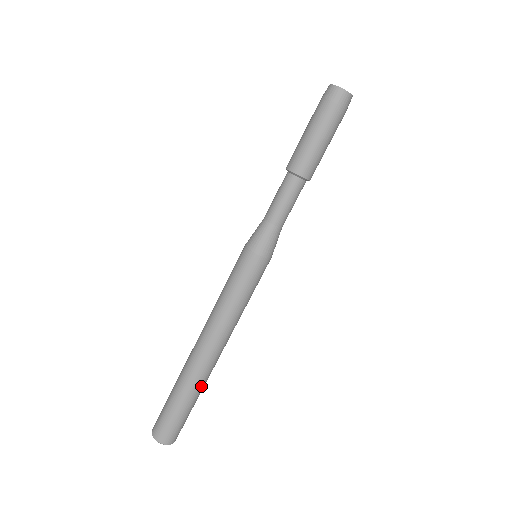
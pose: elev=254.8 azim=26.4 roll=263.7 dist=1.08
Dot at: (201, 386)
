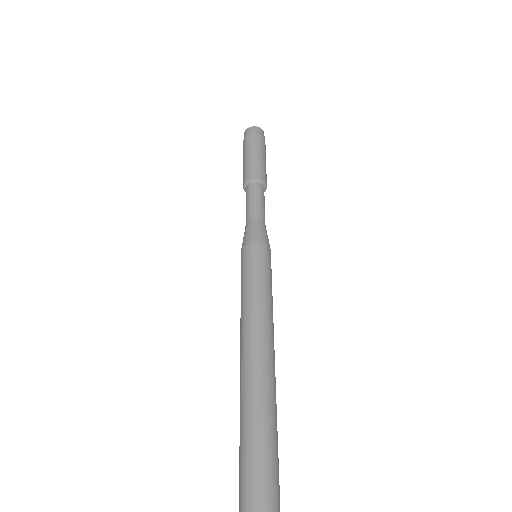
Dot at: (259, 413)
